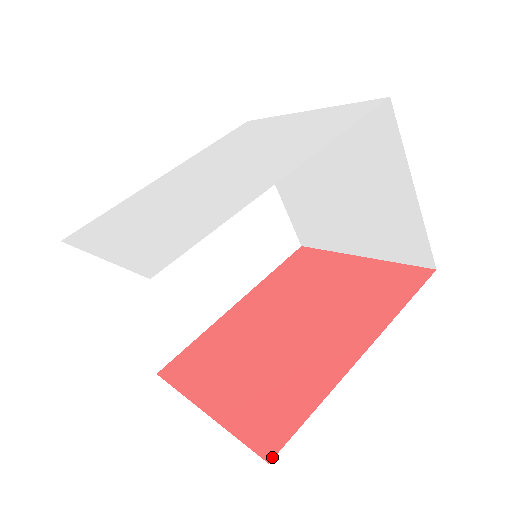
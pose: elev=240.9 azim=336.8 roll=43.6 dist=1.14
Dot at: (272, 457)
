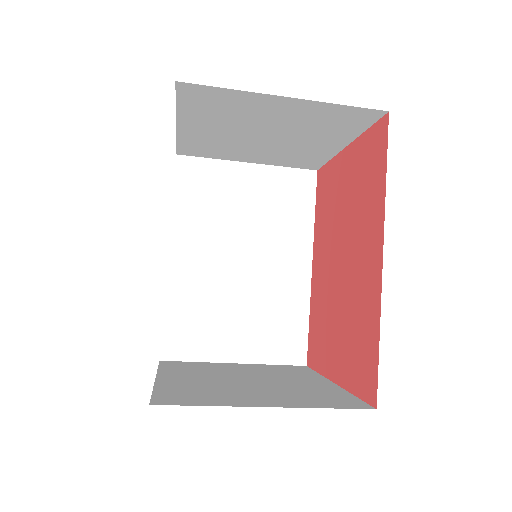
Dot at: (376, 402)
